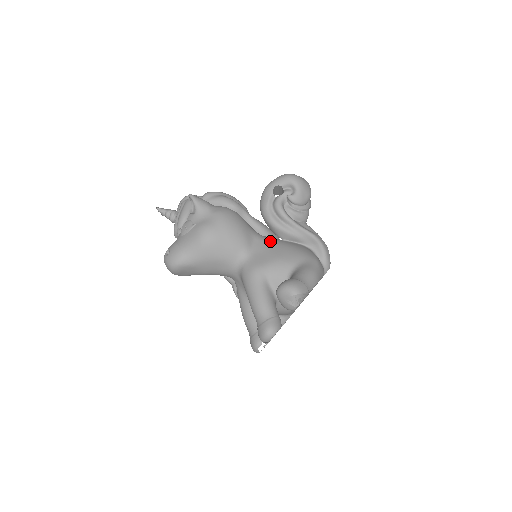
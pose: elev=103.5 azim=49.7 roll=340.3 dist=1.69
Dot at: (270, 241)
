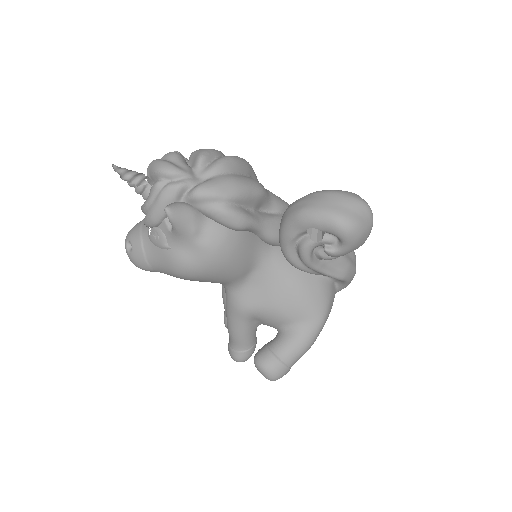
Dot at: (277, 270)
